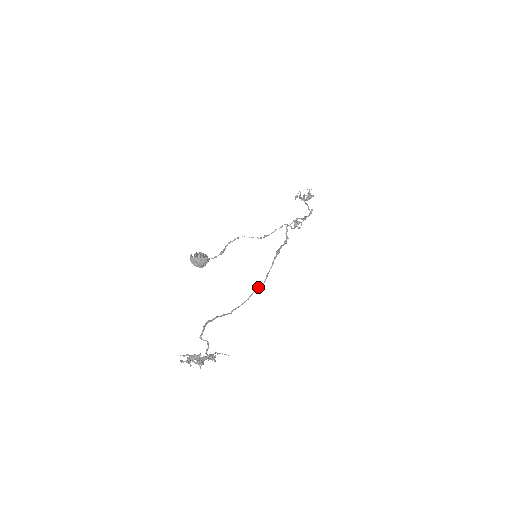
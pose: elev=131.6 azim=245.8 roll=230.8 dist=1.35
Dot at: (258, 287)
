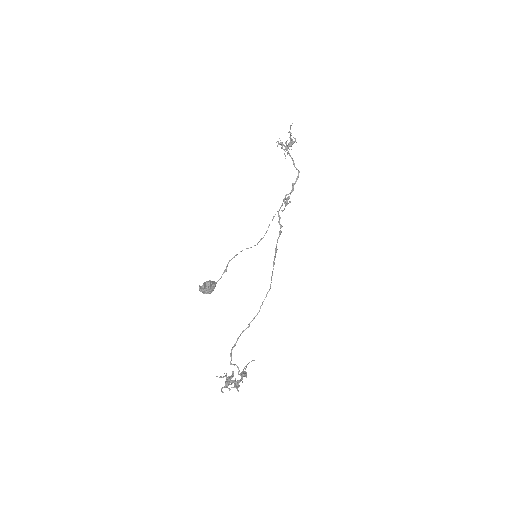
Dot at: (266, 295)
